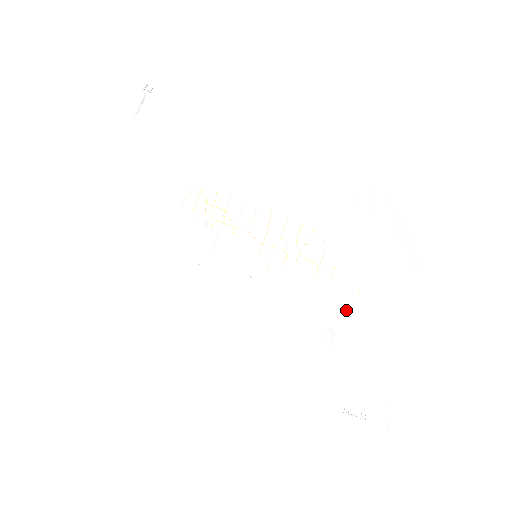
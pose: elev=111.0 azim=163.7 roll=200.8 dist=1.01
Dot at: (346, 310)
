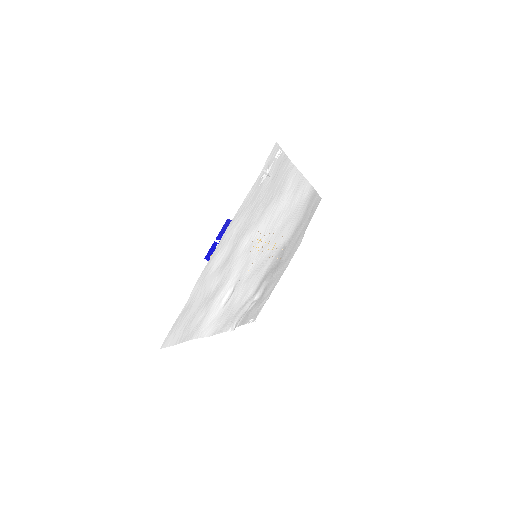
Dot at: (273, 275)
